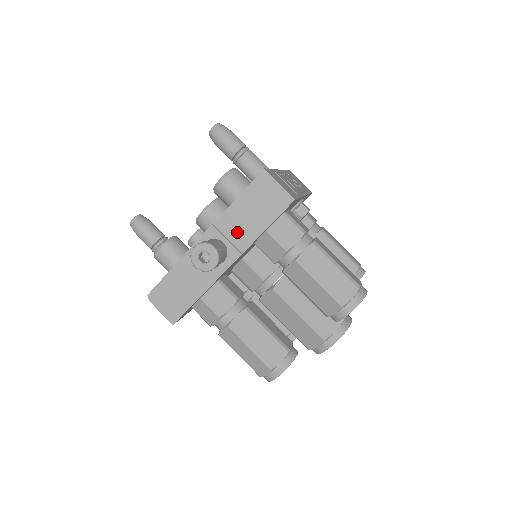
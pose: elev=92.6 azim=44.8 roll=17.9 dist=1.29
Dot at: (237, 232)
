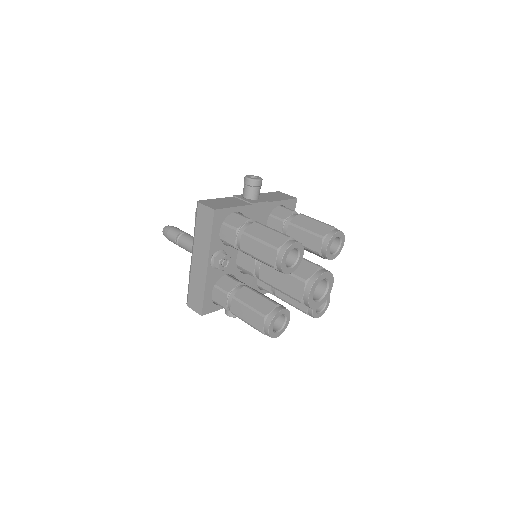
Dot at: (264, 198)
